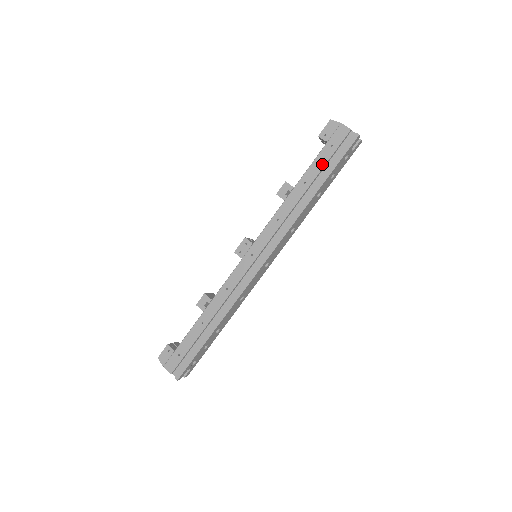
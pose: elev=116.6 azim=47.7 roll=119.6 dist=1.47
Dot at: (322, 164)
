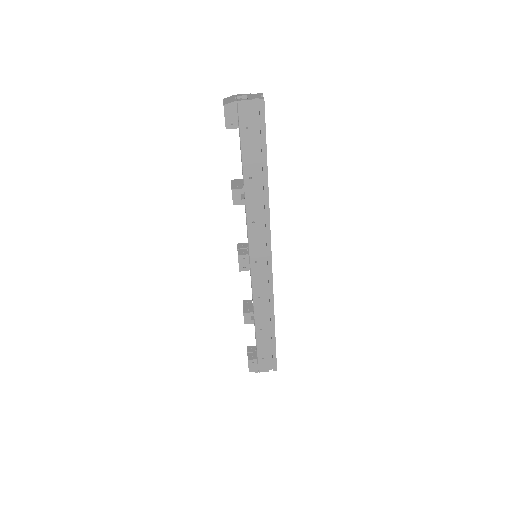
Dot at: (252, 151)
